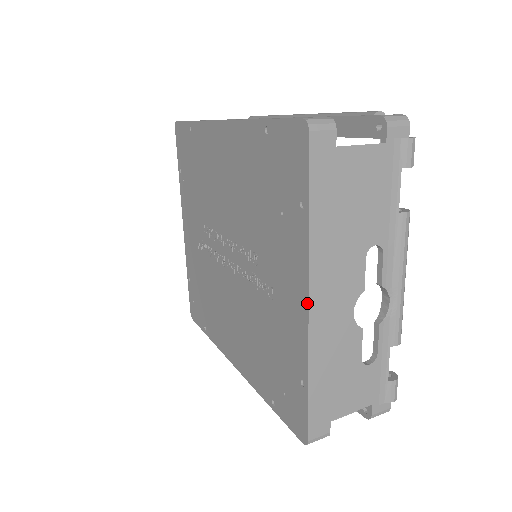
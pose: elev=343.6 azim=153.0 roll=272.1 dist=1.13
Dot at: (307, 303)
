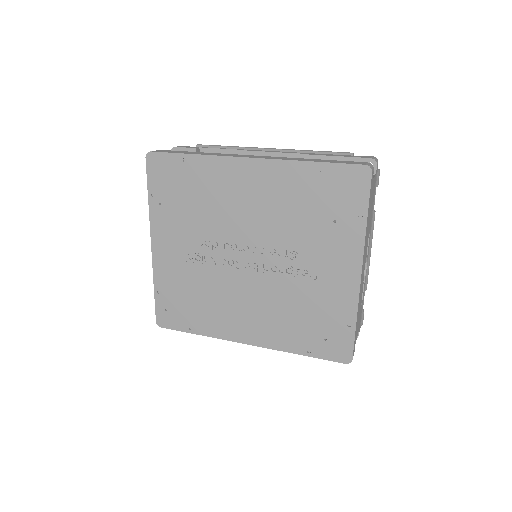
Dot at: (360, 273)
